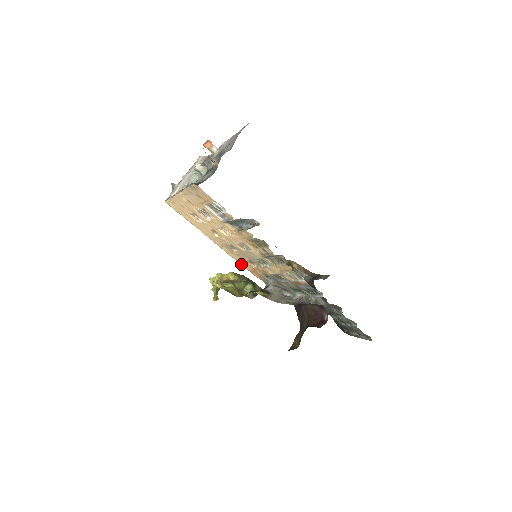
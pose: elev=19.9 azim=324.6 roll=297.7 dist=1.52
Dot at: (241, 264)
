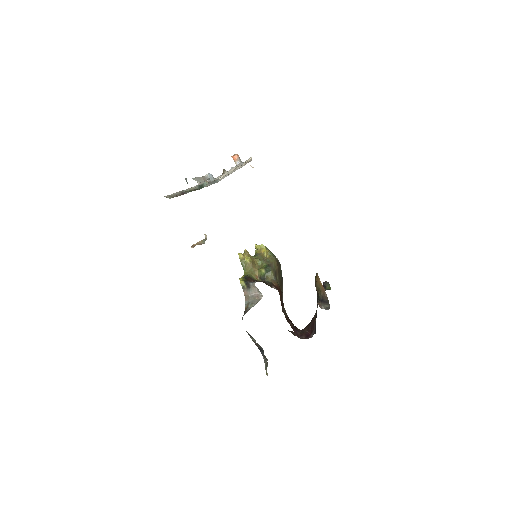
Dot at: occluded
